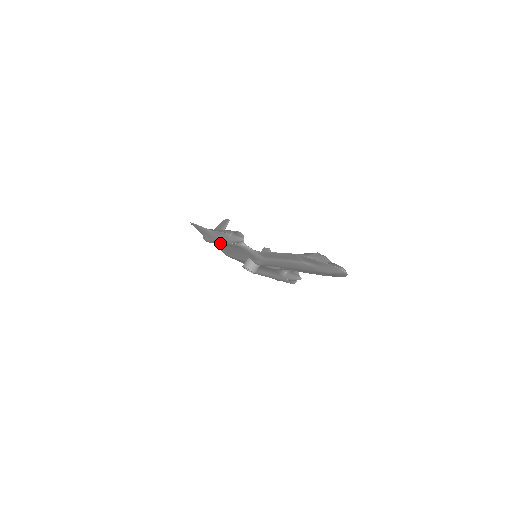
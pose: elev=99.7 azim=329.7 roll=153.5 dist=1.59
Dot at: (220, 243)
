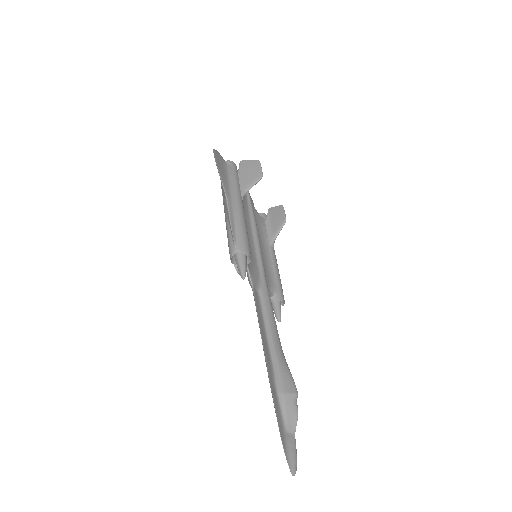
Dot at: occluded
